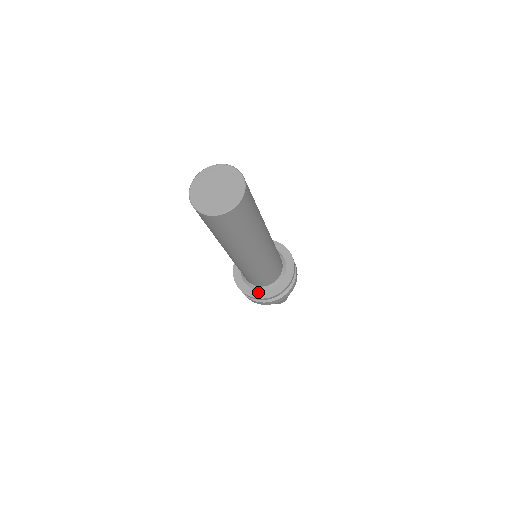
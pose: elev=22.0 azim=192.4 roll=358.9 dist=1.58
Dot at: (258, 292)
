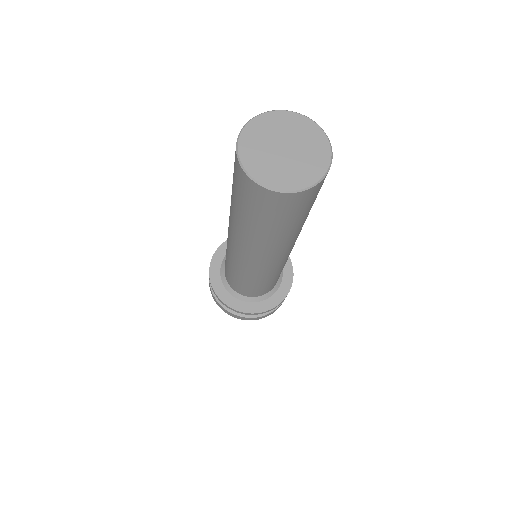
Dot at: (226, 293)
